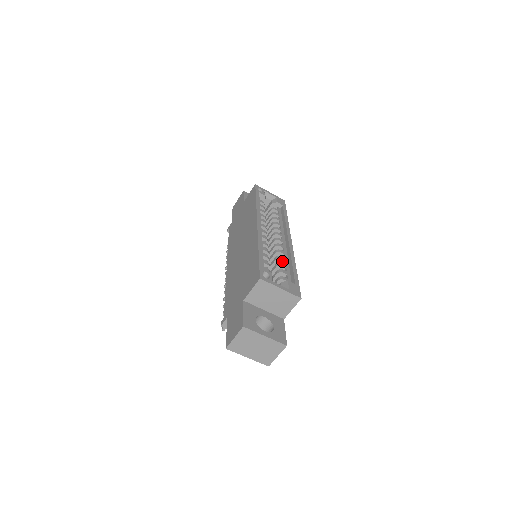
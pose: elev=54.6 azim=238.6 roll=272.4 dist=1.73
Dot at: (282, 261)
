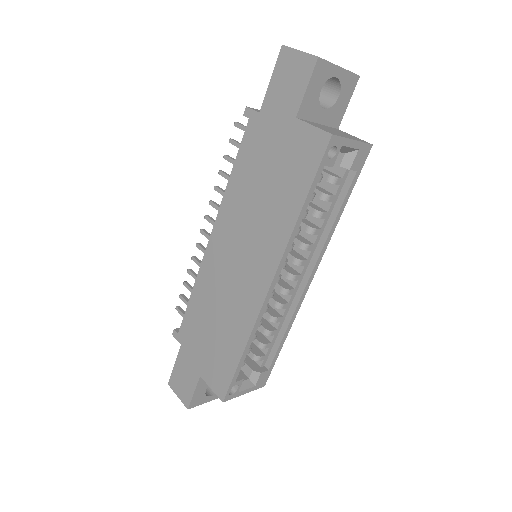
Dot at: (276, 320)
